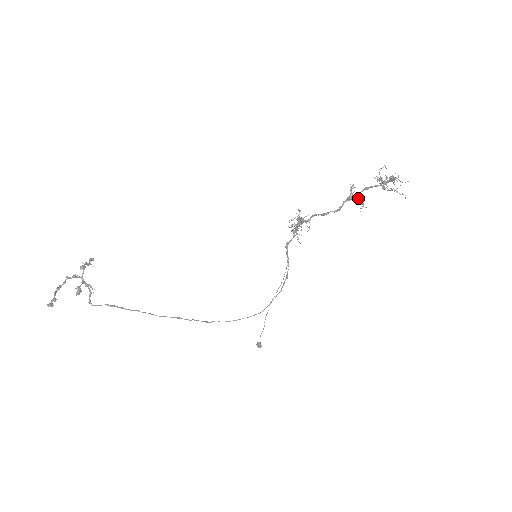
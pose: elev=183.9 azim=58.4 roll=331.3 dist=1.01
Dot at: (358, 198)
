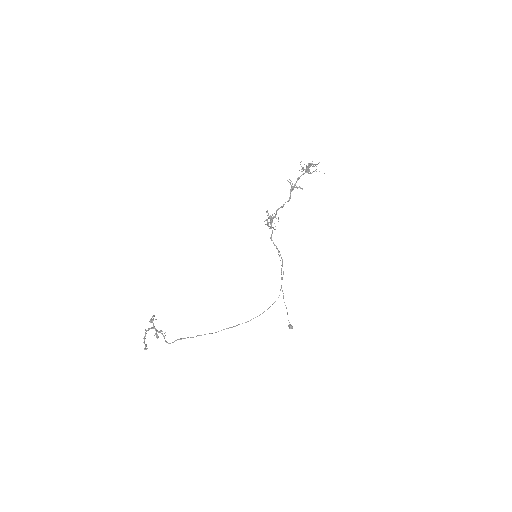
Dot at: (297, 187)
